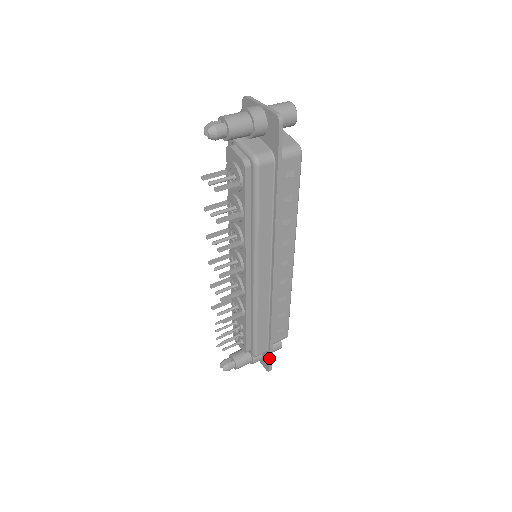
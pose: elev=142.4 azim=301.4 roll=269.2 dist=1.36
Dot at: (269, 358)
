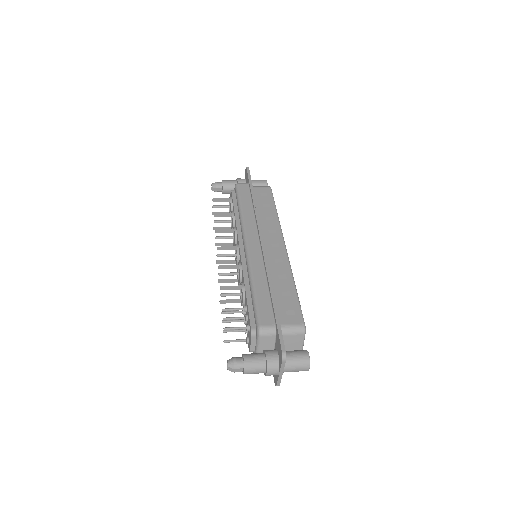
Dot at: (278, 332)
